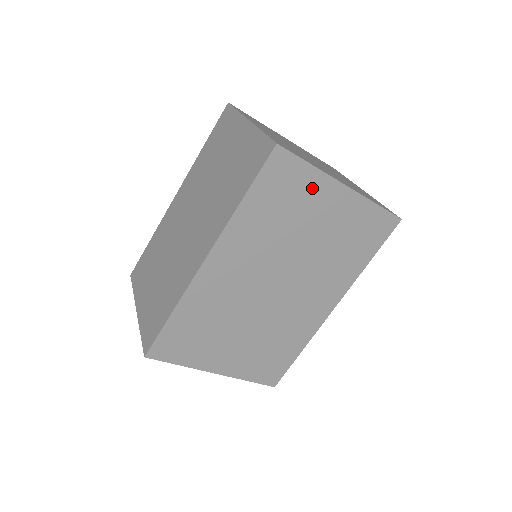
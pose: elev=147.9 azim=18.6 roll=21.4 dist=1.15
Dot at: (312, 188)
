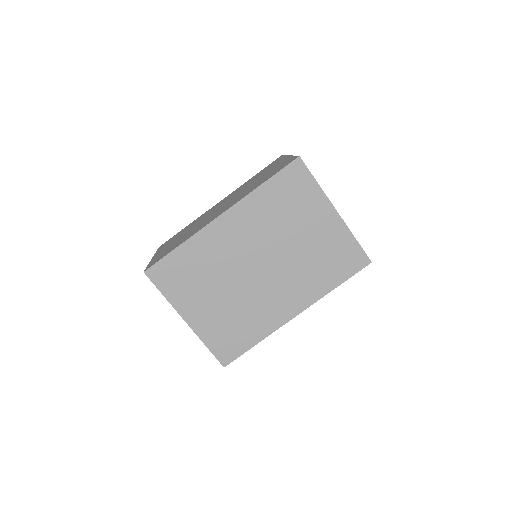
Dot at: (312, 200)
